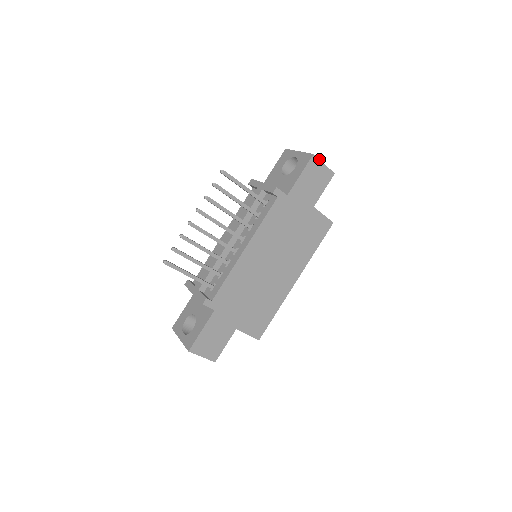
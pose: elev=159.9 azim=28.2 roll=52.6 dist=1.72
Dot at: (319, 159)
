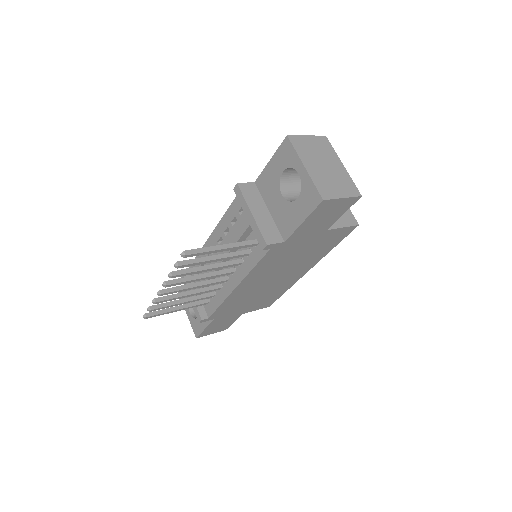
Dot at: (334, 198)
